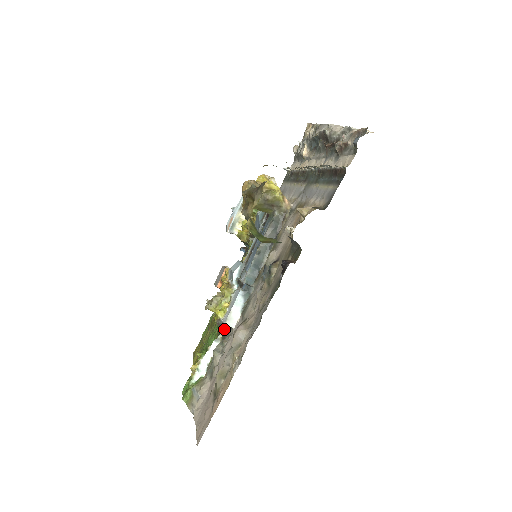
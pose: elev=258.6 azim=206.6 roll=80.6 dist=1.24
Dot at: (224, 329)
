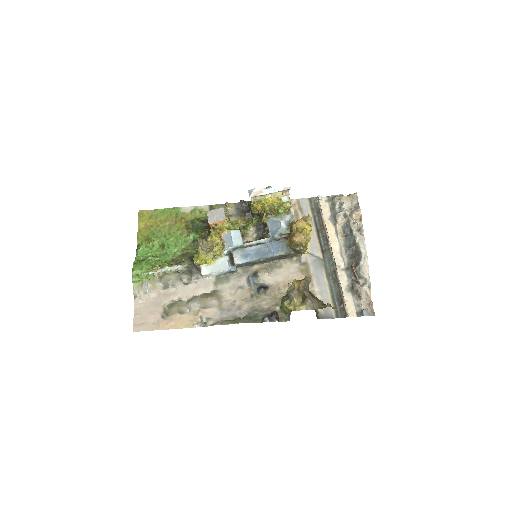
Dot at: (195, 266)
